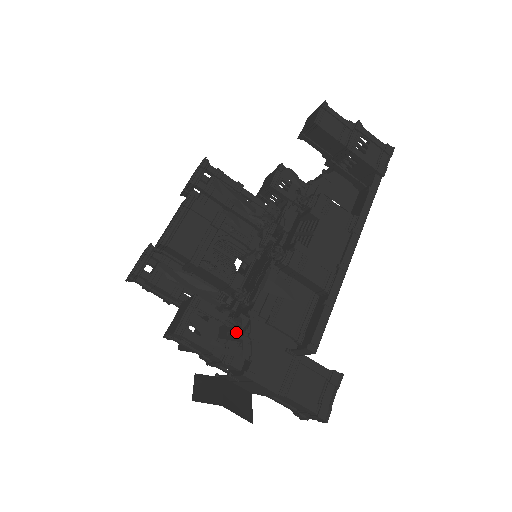
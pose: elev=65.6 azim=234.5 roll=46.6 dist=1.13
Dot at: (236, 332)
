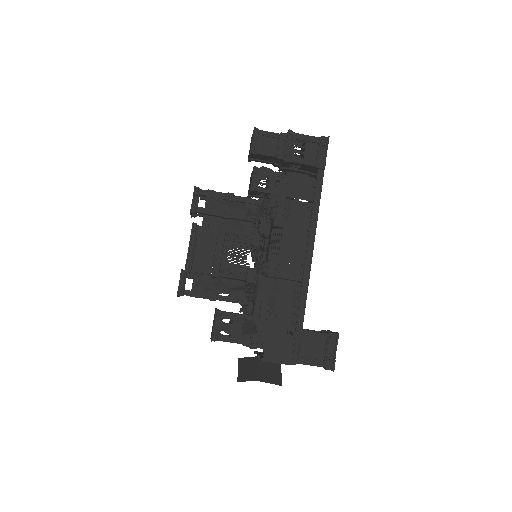
Dot at: (253, 326)
